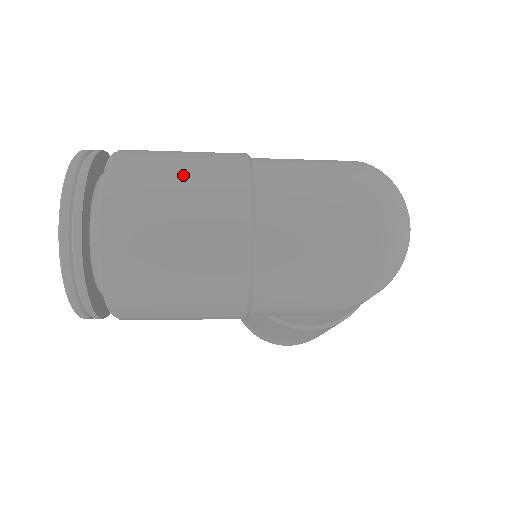
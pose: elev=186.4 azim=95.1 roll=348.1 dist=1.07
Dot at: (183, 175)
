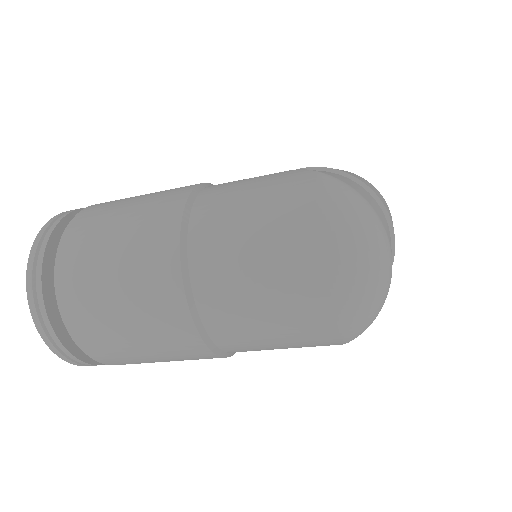
Dot at: (117, 265)
